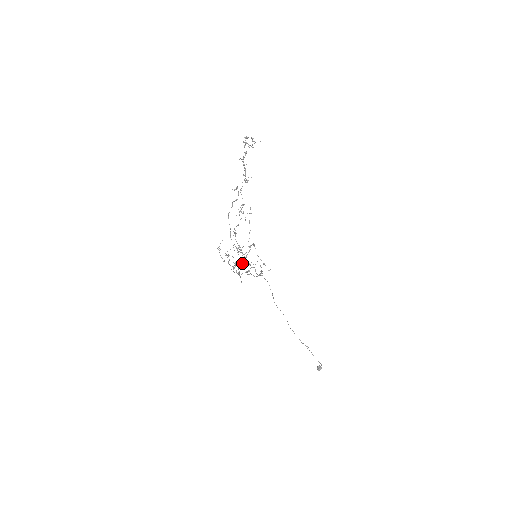
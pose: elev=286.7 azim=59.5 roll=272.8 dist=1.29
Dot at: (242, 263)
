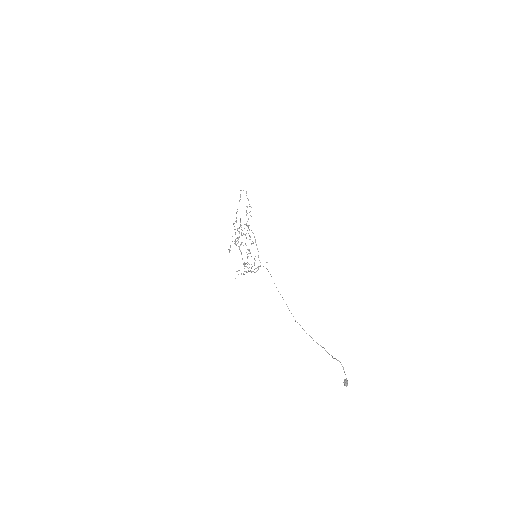
Dot at: occluded
